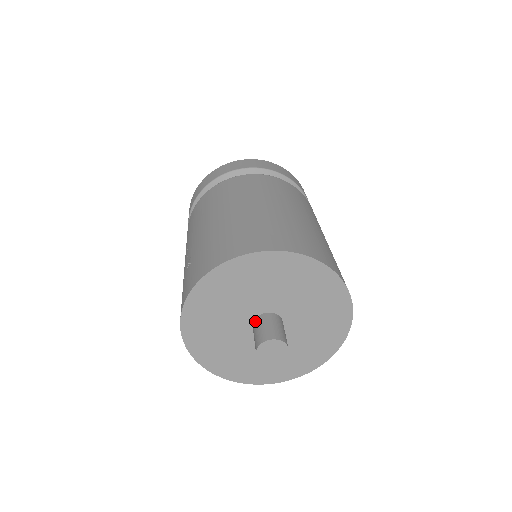
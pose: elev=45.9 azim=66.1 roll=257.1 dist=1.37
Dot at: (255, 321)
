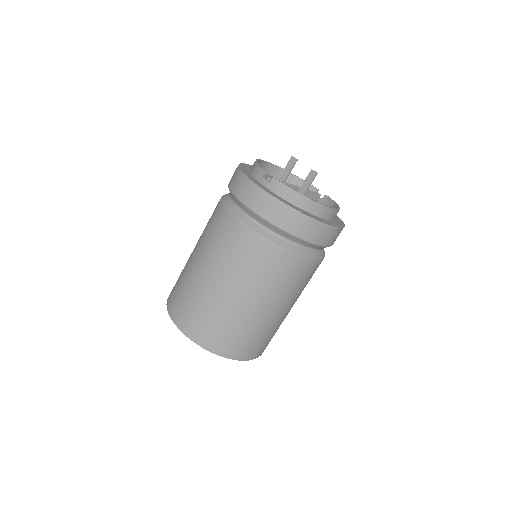
Dot at: occluded
